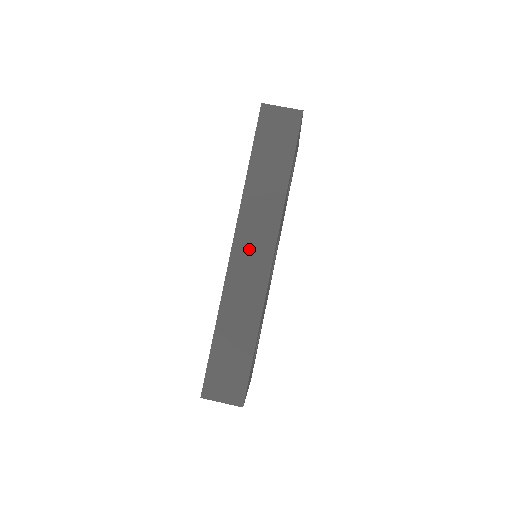
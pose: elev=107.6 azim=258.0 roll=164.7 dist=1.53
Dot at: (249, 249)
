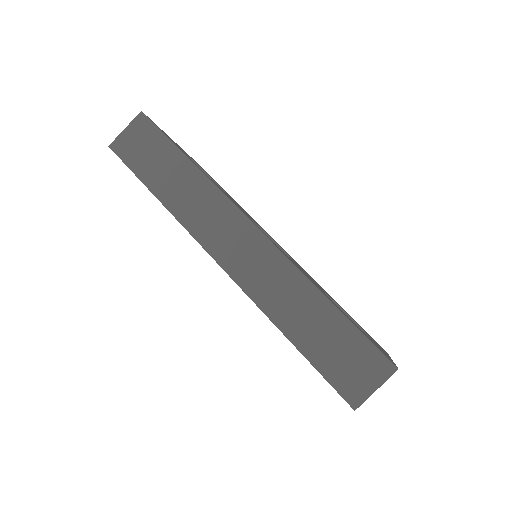
Dot at: (230, 246)
